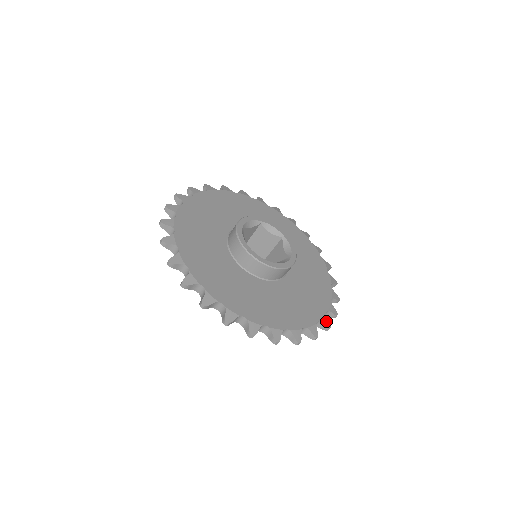
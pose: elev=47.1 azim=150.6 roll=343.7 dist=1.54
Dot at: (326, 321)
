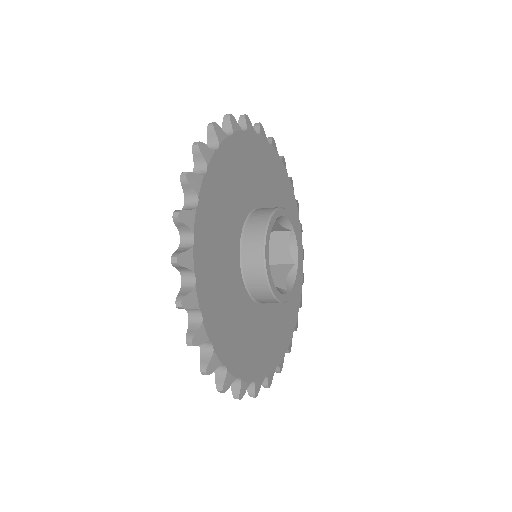
Dot at: (259, 387)
